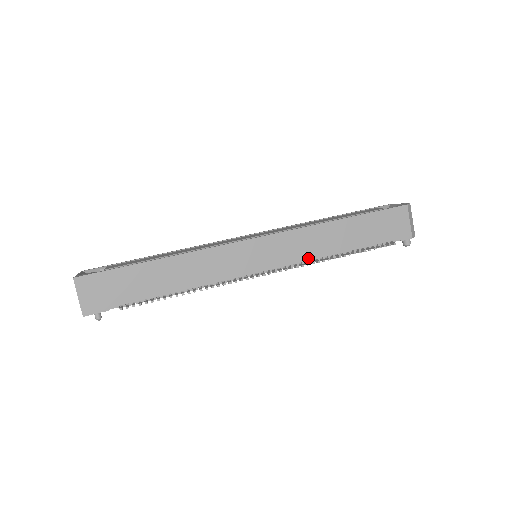
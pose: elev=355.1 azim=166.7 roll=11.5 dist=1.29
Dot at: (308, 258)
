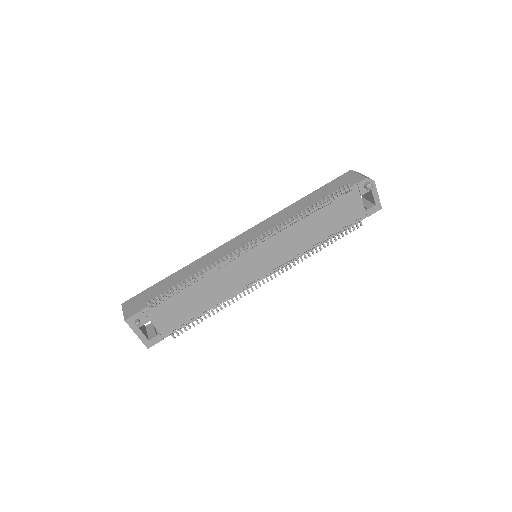
Dot at: (283, 224)
